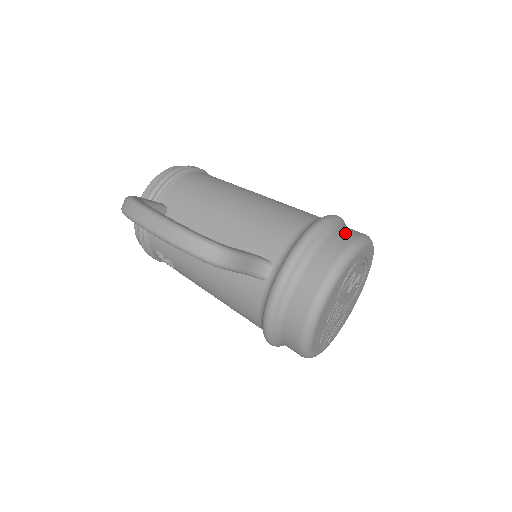
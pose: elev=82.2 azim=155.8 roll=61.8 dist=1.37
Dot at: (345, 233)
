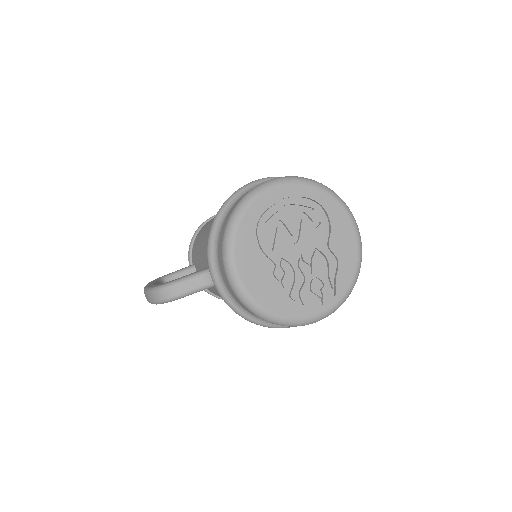
Dot at: (239, 199)
